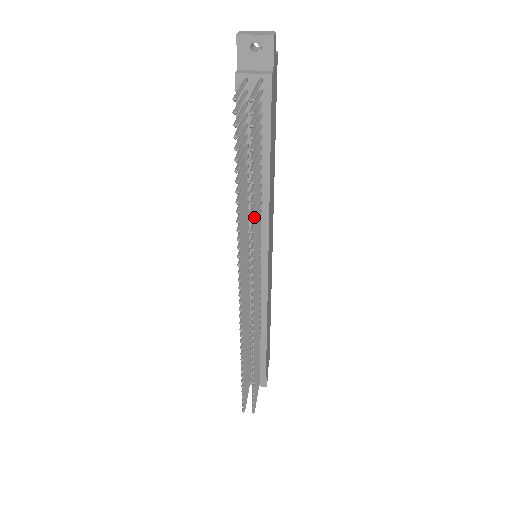
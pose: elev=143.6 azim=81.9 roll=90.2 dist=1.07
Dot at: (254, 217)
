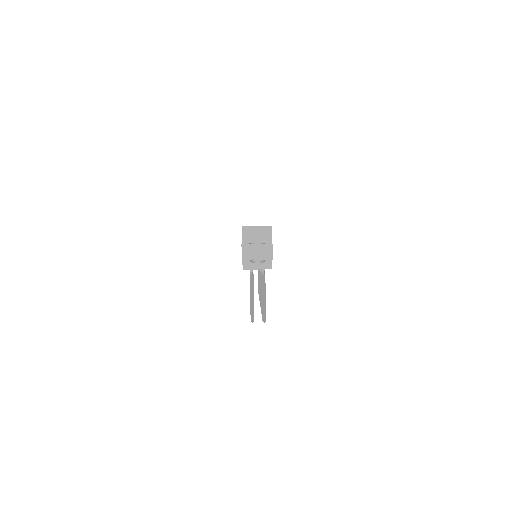
Dot at: occluded
